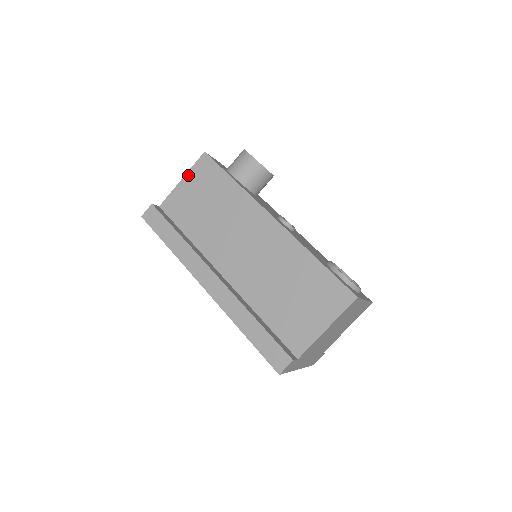
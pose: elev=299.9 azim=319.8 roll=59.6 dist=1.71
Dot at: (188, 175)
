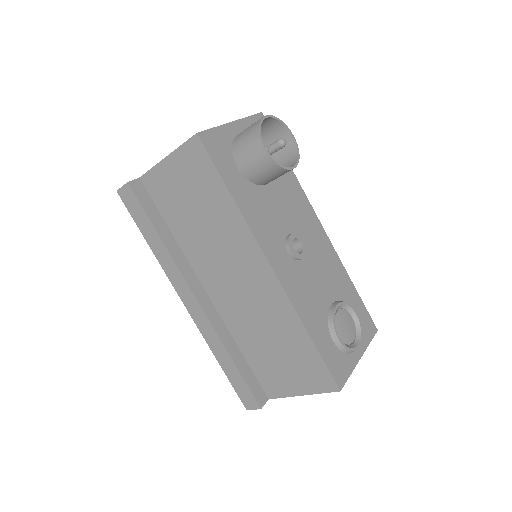
Dot at: (174, 156)
